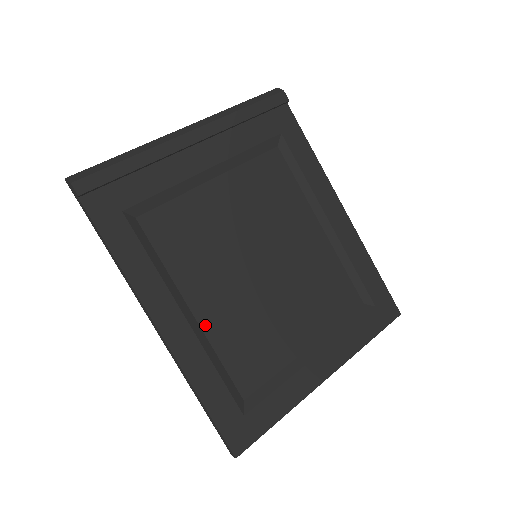
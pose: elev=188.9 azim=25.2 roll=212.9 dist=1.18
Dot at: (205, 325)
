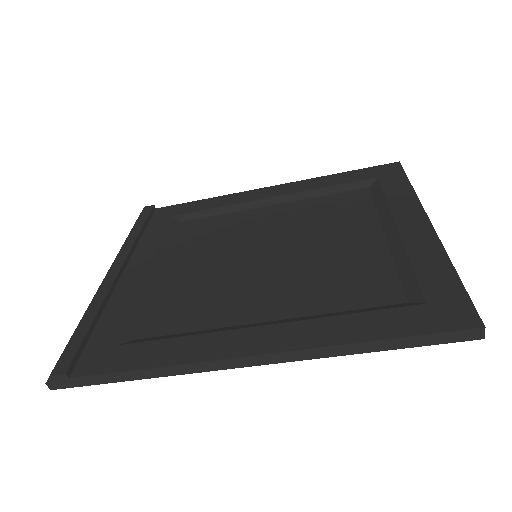
Dot at: (288, 314)
